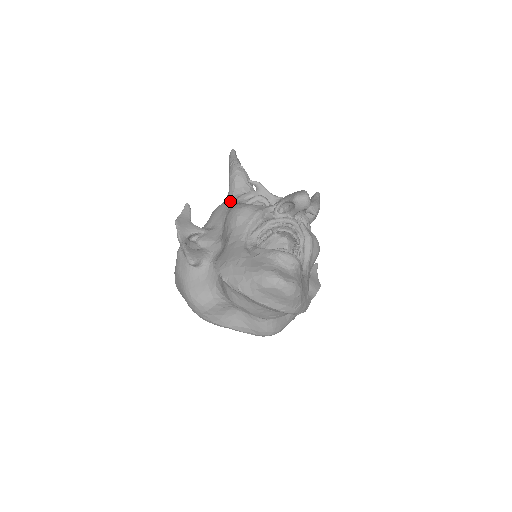
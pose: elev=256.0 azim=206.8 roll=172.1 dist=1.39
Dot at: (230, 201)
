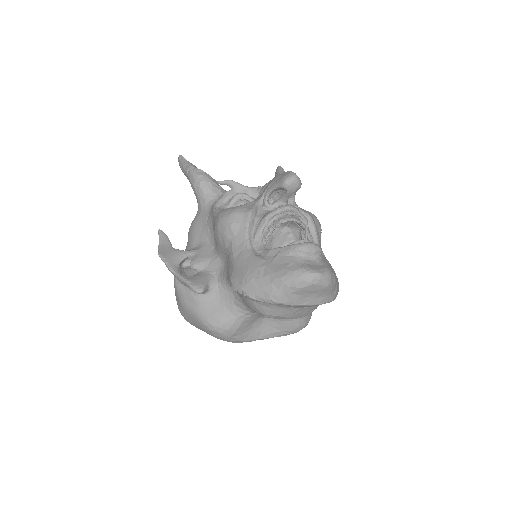
Dot at: (205, 211)
